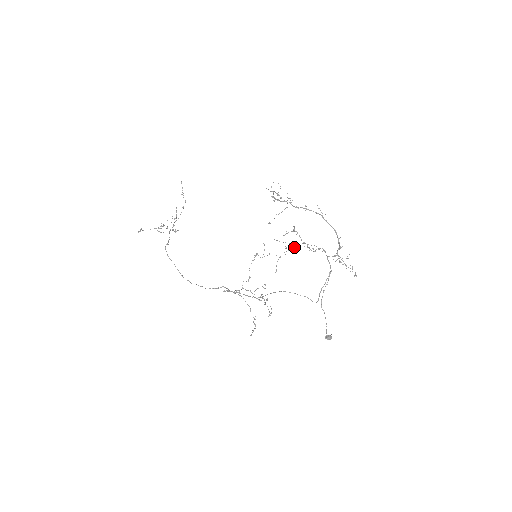
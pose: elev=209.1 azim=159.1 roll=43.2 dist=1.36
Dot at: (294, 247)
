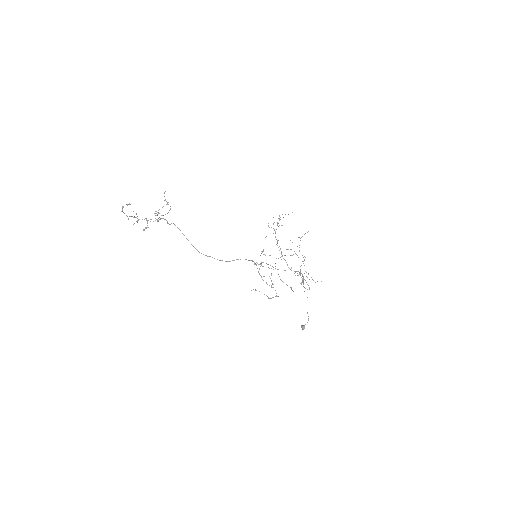
Dot at: (294, 251)
